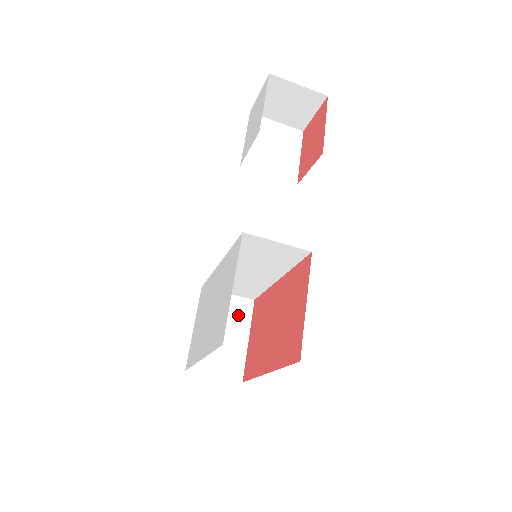
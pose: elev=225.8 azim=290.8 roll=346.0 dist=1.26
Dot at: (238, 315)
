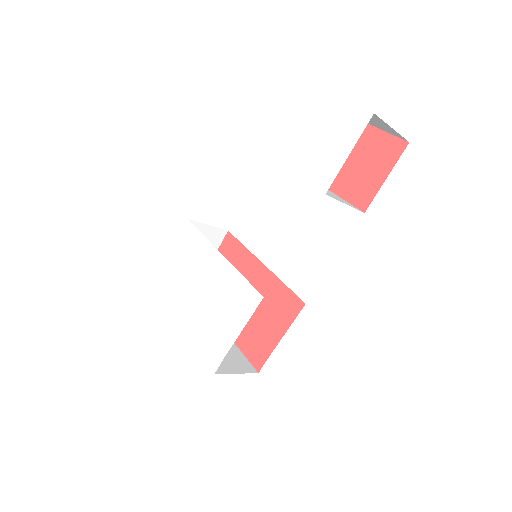
Dot at: occluded
